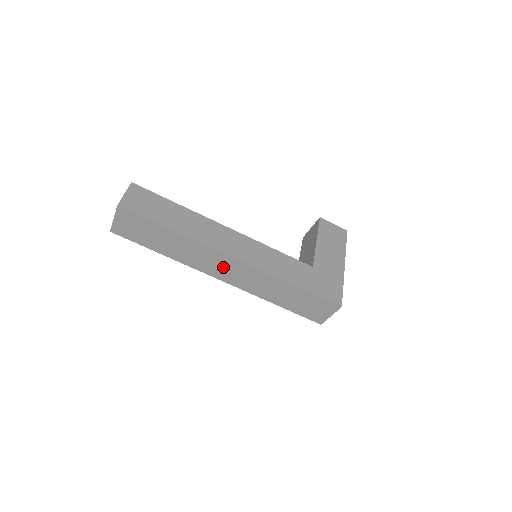
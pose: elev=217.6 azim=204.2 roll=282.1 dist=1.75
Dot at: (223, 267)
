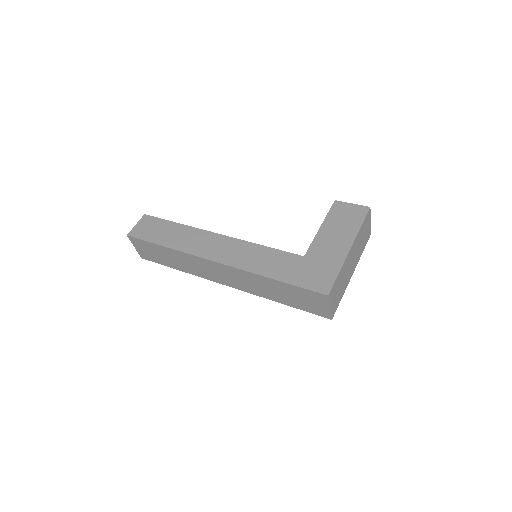
Dot at: (216, 272)
